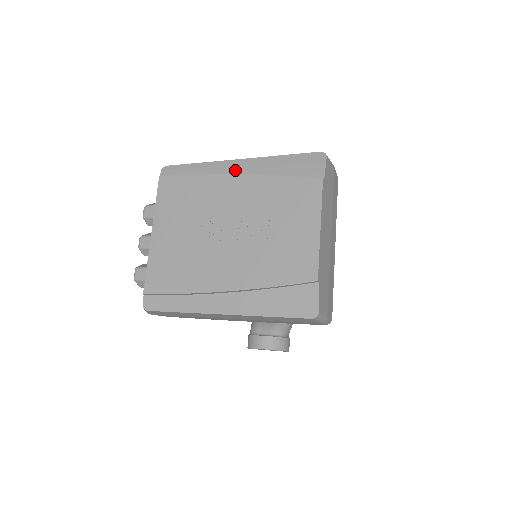
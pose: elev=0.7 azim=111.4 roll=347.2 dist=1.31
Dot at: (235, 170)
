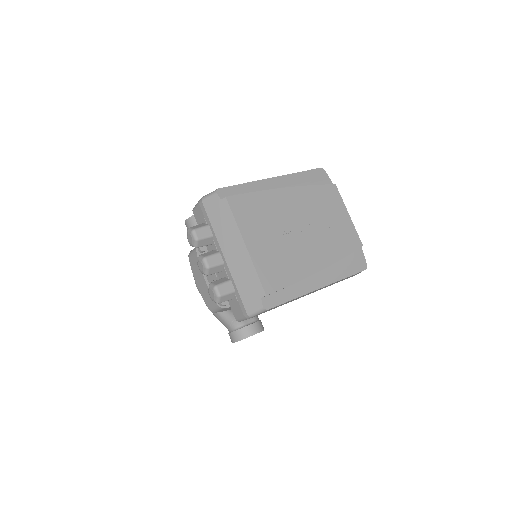
Dot at: (277, 185)
